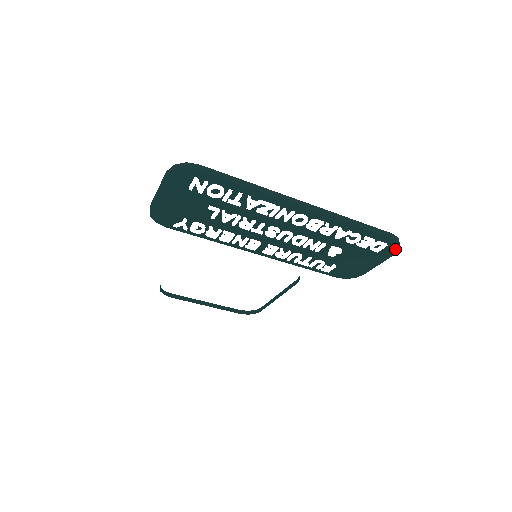
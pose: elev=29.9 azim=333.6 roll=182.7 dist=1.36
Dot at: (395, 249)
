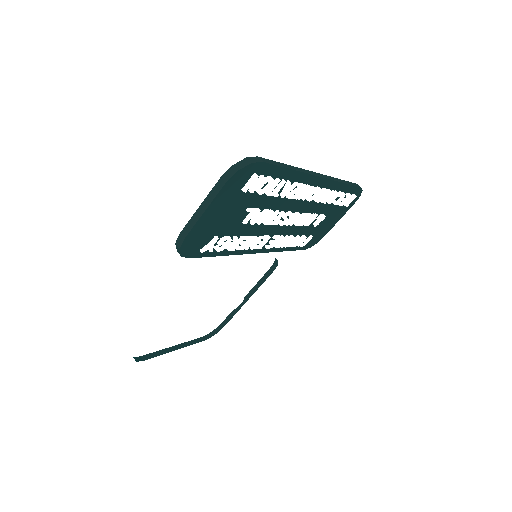
Dot at: (357, 198)
